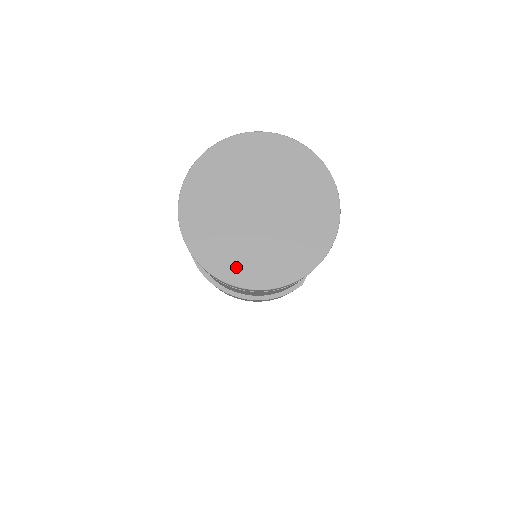
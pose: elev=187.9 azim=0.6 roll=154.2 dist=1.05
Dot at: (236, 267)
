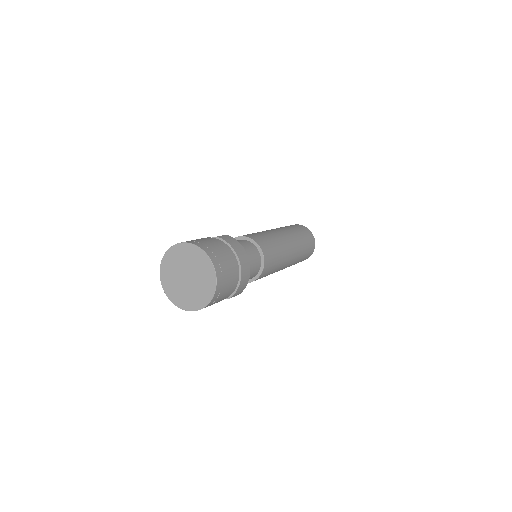
Dot at: (167, 283)
